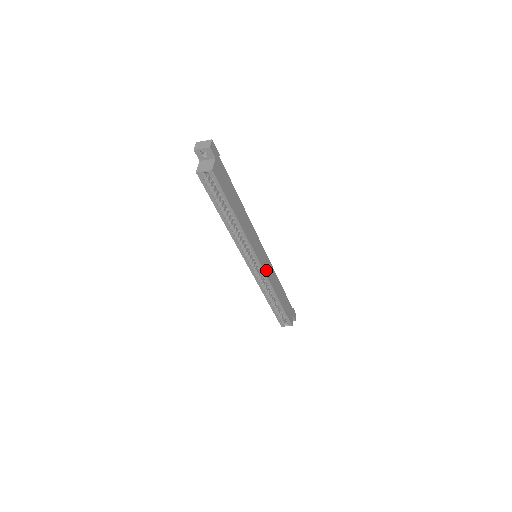
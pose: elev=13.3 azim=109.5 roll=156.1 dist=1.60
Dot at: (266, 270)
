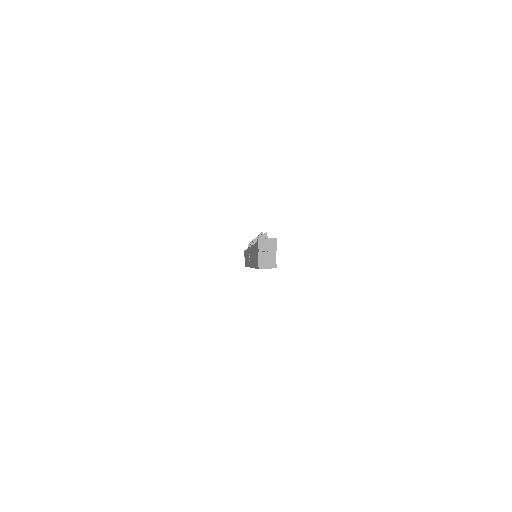
Dot at: occluded
